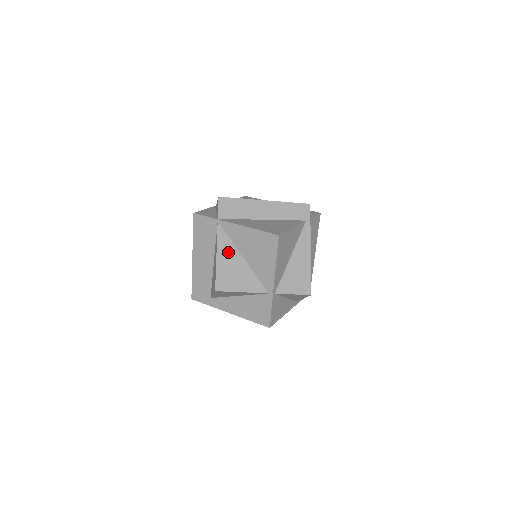
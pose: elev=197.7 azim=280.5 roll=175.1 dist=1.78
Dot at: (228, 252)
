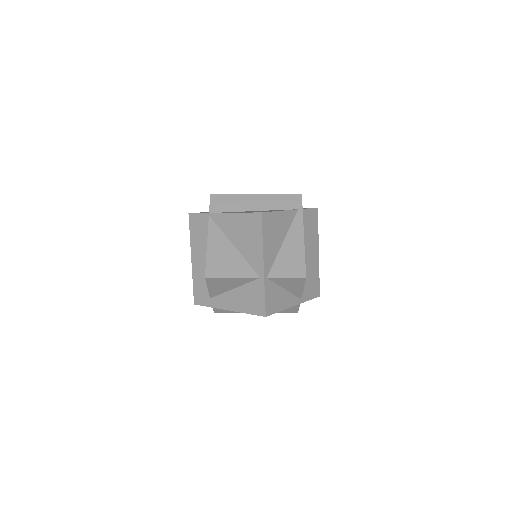
Dot at: (219, 241)
